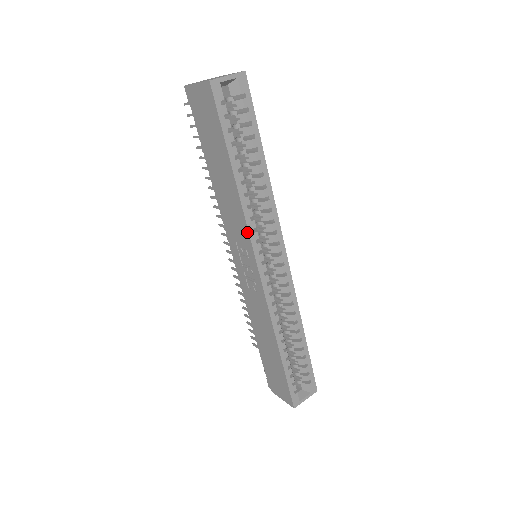
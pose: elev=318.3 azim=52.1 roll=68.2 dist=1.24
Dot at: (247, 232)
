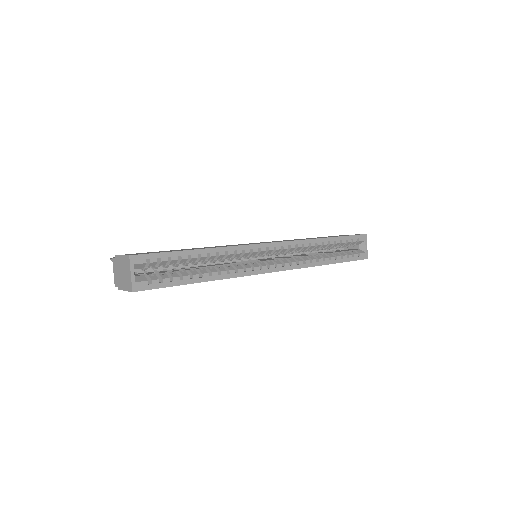
Dot at: occluded
